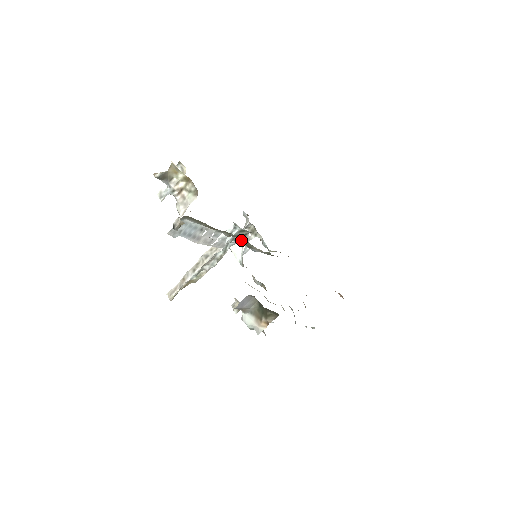
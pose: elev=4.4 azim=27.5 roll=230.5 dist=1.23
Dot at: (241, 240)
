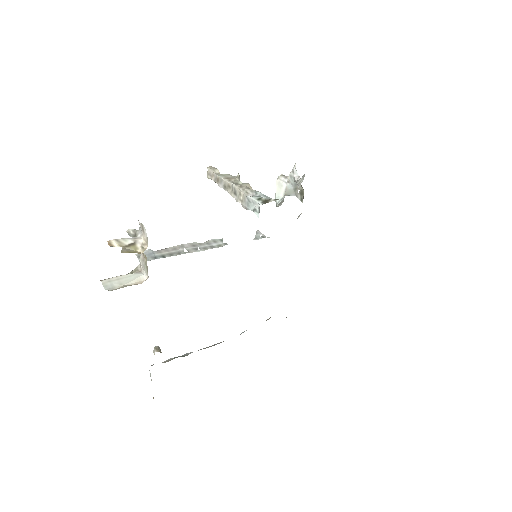
Dot at: (289, 187)
